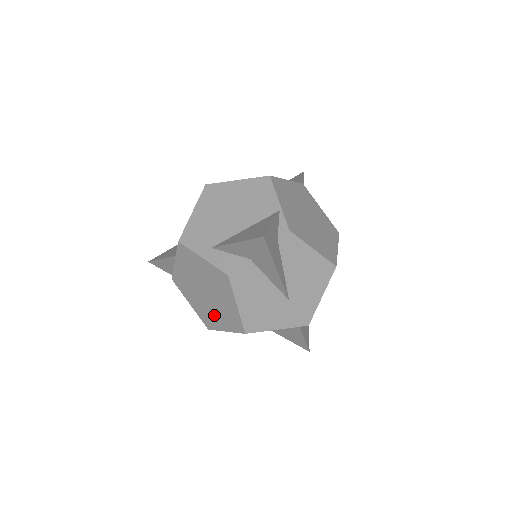
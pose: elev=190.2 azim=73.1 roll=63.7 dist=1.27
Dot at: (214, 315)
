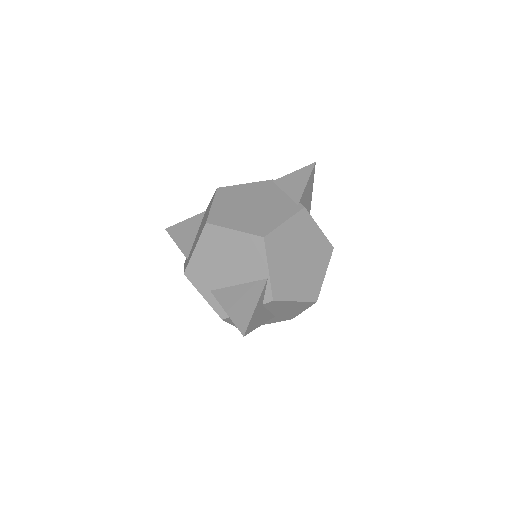
Dot at: occluded
